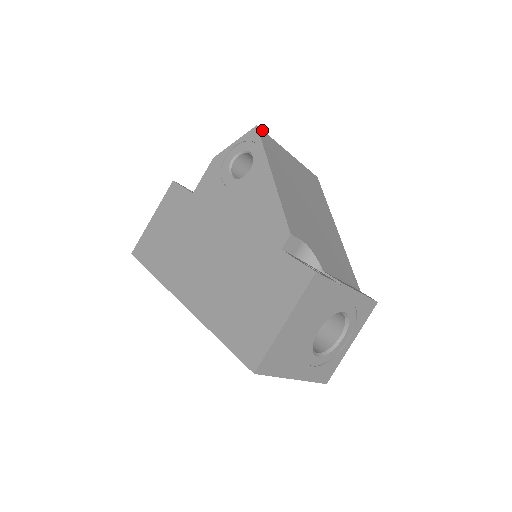
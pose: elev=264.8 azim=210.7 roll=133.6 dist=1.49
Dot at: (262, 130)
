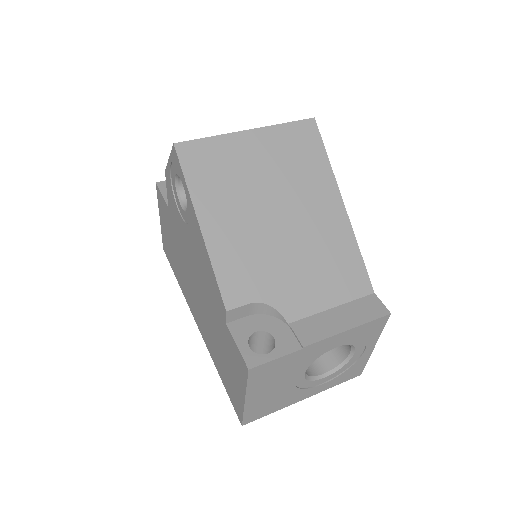
Dot at: (185, 142)
